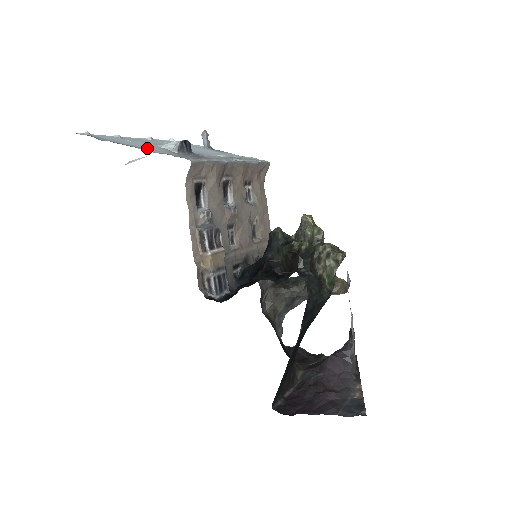
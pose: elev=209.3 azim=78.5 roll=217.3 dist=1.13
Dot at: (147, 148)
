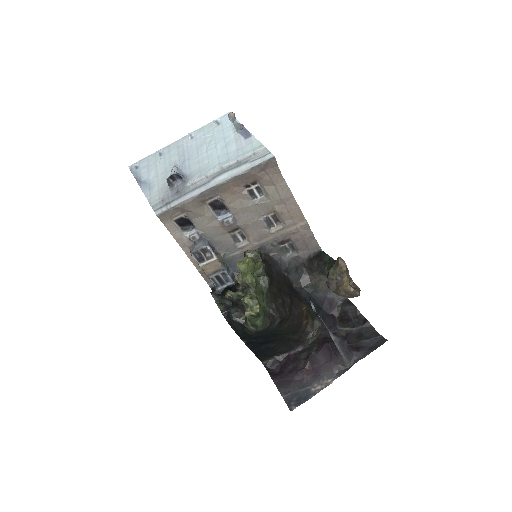
Dot at: (152, 185)
